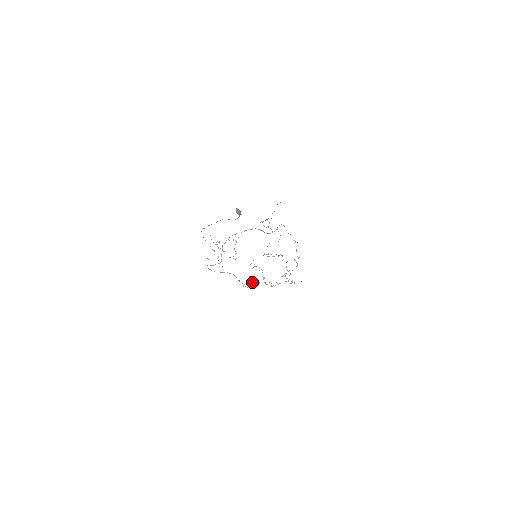
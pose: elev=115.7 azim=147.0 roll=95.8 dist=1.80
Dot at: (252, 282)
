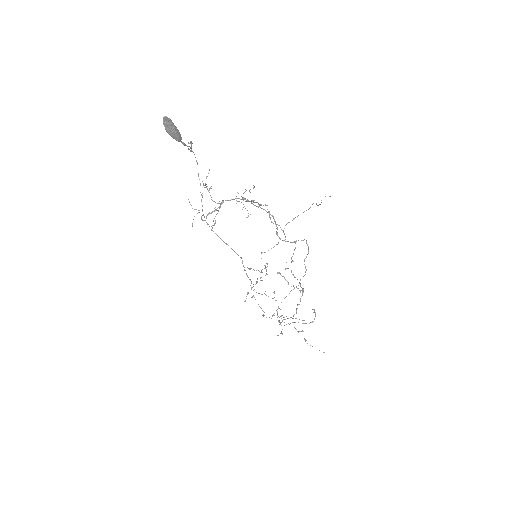
Dot at: occluded
